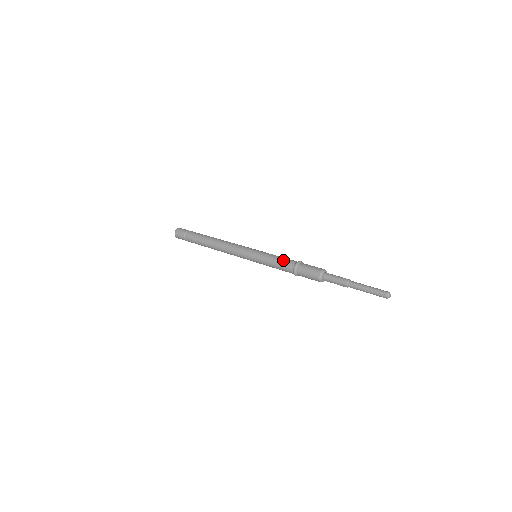
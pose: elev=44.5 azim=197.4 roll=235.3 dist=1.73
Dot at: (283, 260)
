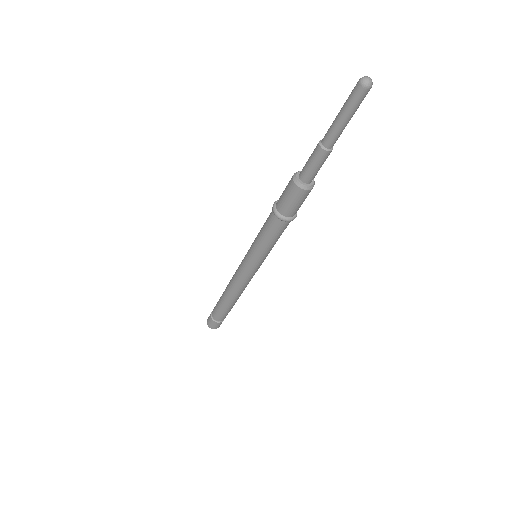
Dot at: (265, 224)
